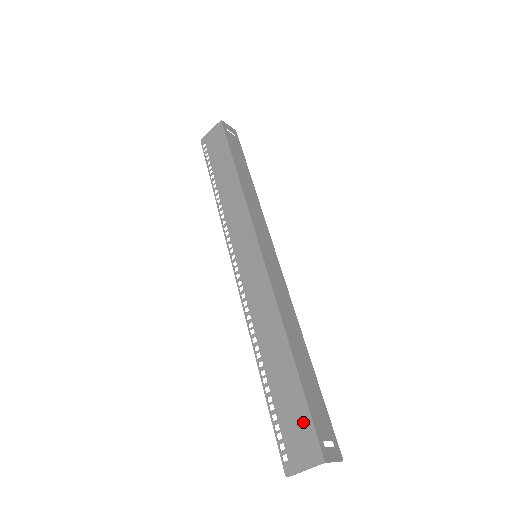
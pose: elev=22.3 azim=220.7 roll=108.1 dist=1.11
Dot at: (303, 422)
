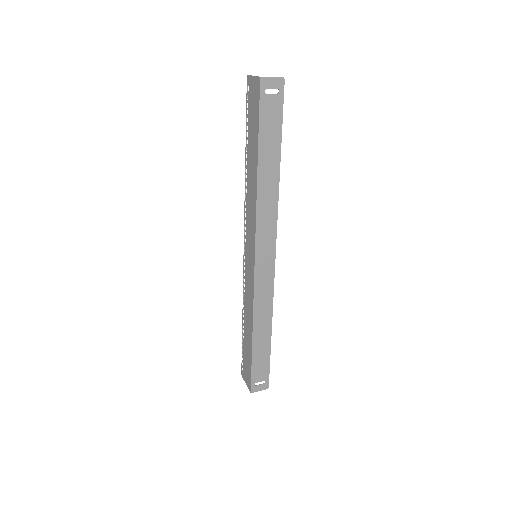
Dot at: (249, 370)
